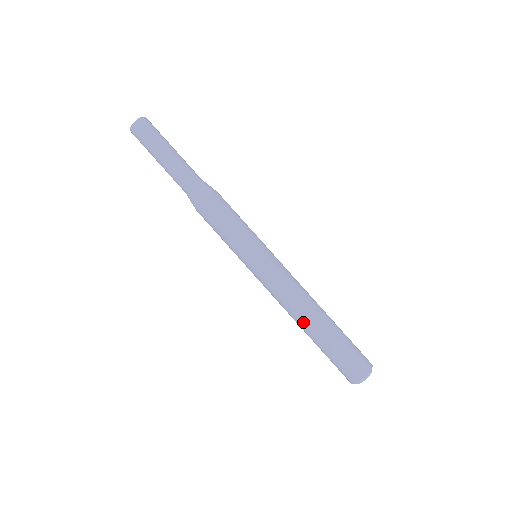
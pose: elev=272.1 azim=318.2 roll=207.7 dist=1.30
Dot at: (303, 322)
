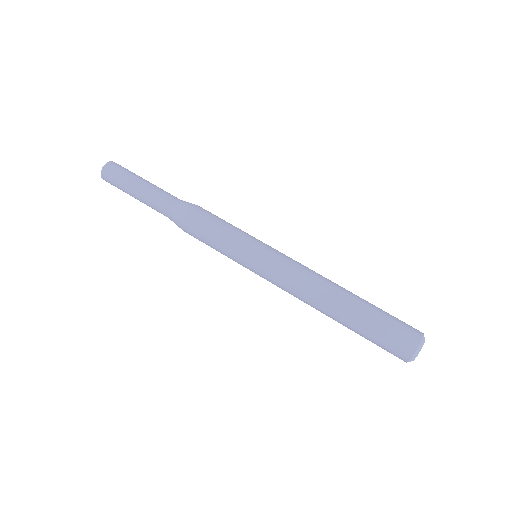
Dot at: (330, 301)
